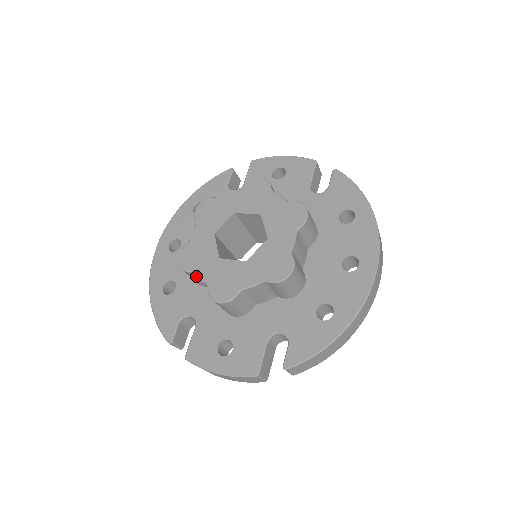
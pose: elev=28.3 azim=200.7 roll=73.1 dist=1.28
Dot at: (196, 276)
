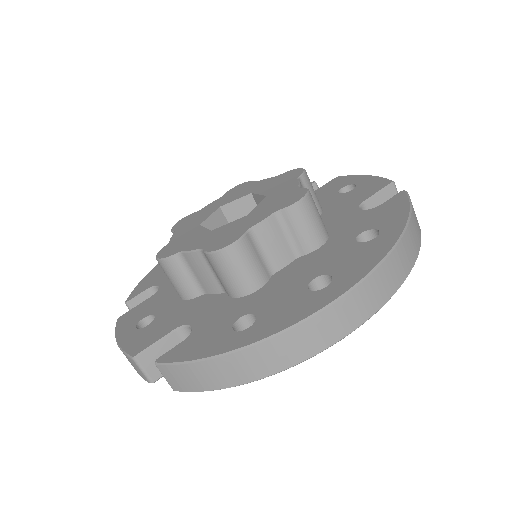
Dot at: occluded
